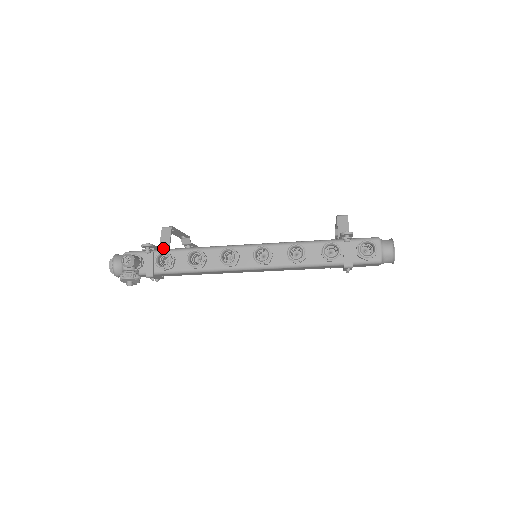
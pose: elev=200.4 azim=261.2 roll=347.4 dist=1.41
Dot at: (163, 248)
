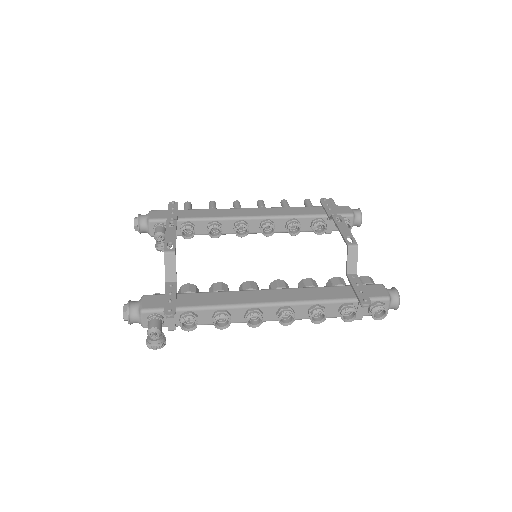
Dot at: (170, 278)
